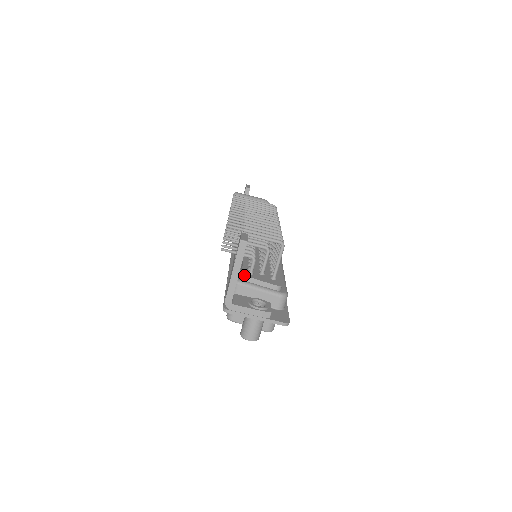
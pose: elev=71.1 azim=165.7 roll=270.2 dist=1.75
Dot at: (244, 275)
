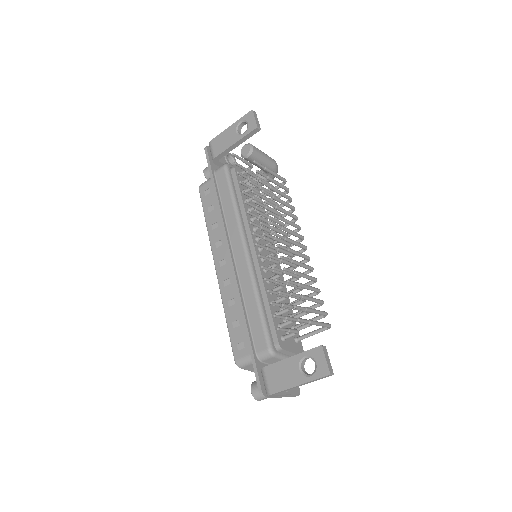
Dot at: (282, 348)
